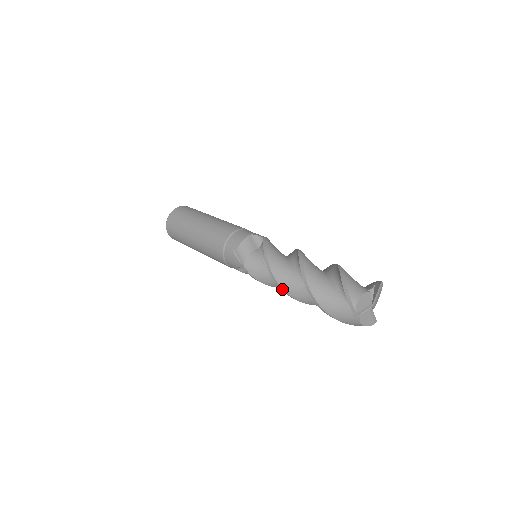
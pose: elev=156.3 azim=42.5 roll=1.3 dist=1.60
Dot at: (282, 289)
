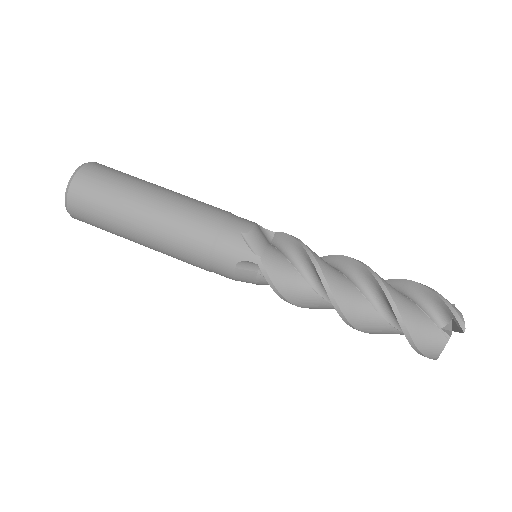
Dot at: occluded
